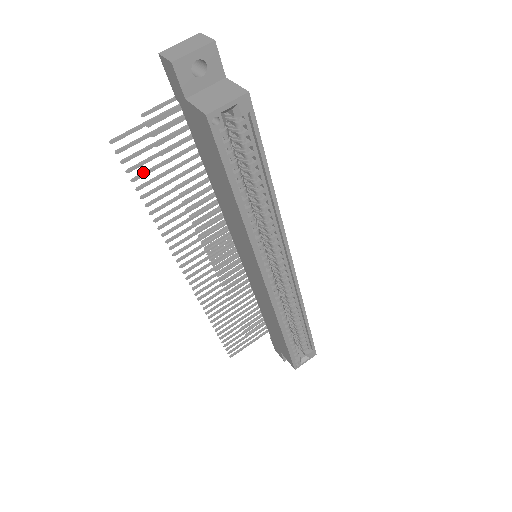
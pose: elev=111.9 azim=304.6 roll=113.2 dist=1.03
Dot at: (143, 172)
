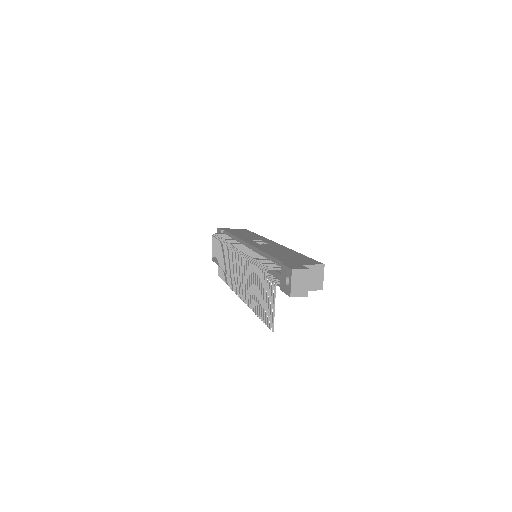
Dot at: (264, 315)
